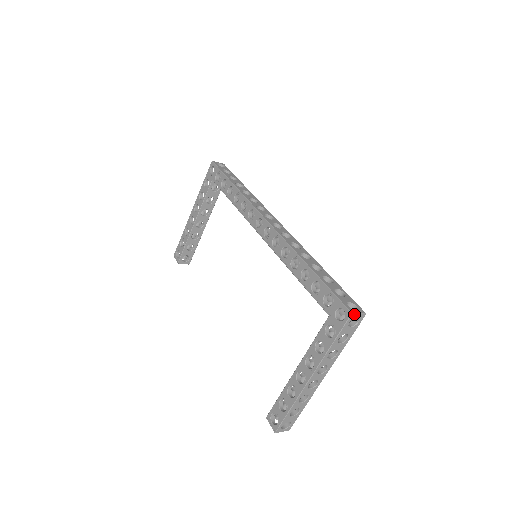
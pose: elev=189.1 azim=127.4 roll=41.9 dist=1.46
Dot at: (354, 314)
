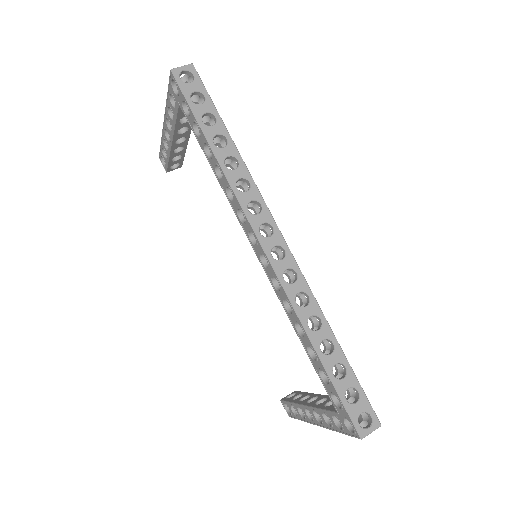
Dot at: (364, 437)
